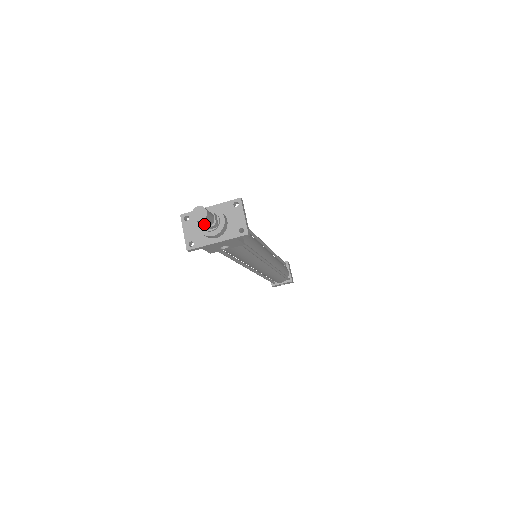
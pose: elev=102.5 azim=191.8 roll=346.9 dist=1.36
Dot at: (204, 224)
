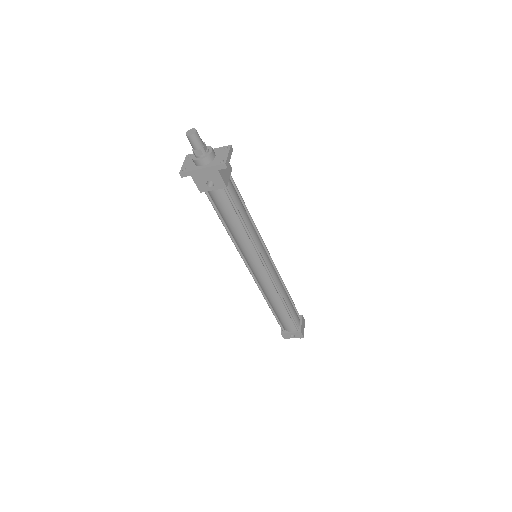
Dot at: (193, 144)
